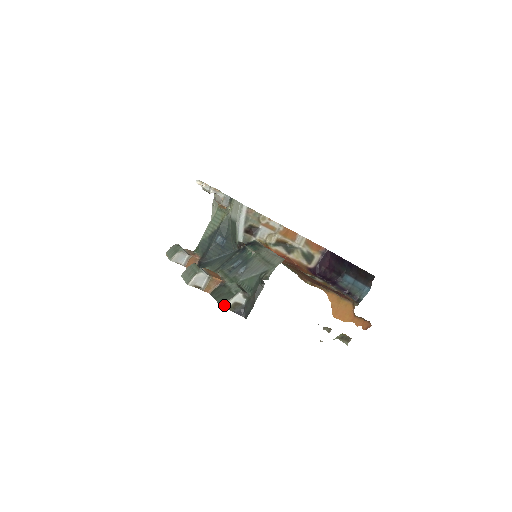
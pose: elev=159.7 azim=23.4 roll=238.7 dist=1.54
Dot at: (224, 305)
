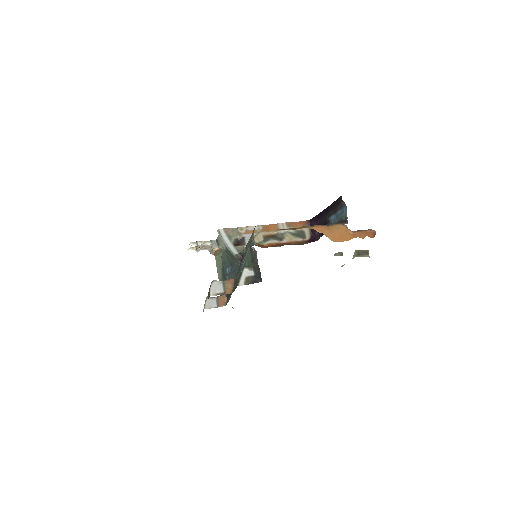
Dot at: (239, 284)
